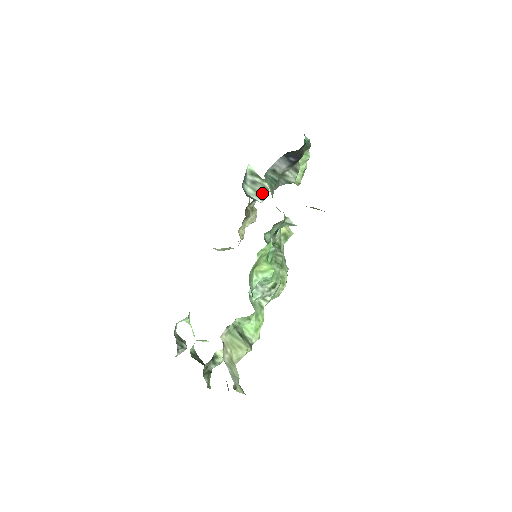
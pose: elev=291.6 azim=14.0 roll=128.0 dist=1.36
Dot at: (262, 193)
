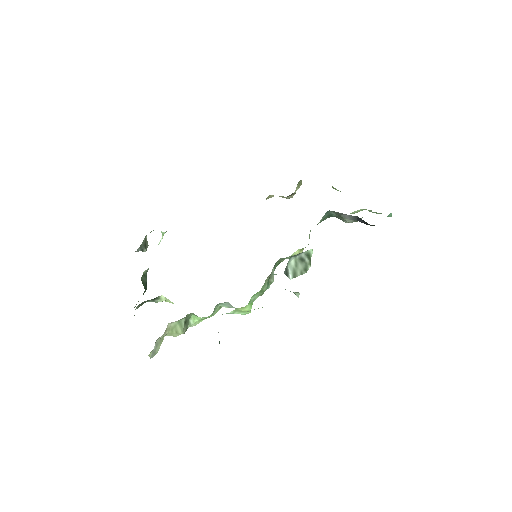
Dot at: (299, 271)
